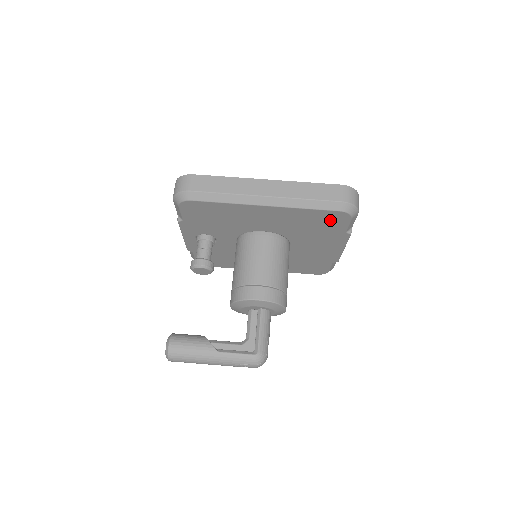
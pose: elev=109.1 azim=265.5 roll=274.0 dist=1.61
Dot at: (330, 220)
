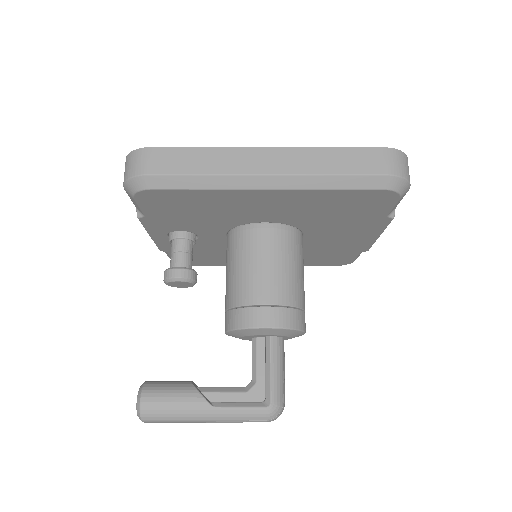
Dot at: (366, 202)
